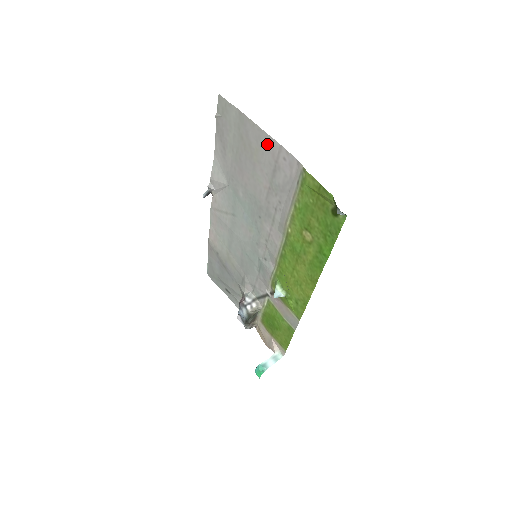
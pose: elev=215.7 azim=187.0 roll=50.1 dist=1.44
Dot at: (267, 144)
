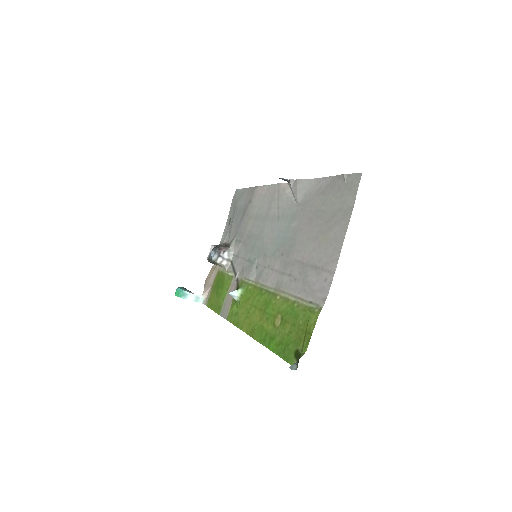
Dot at: (333, 253)
